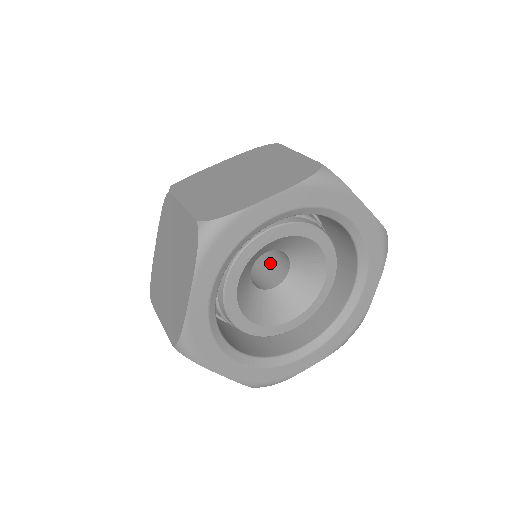
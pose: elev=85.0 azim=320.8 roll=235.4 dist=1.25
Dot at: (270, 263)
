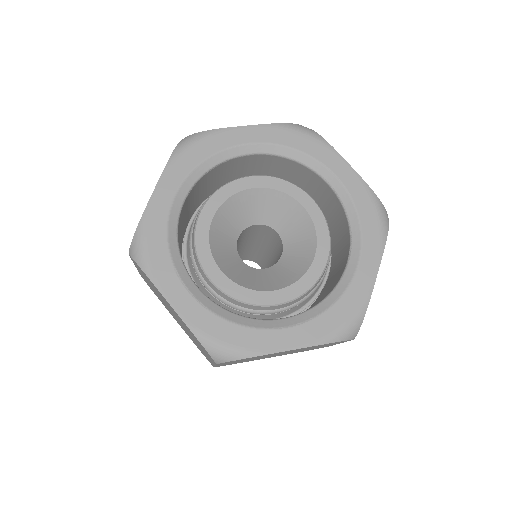
Dot at: (276, 251)
